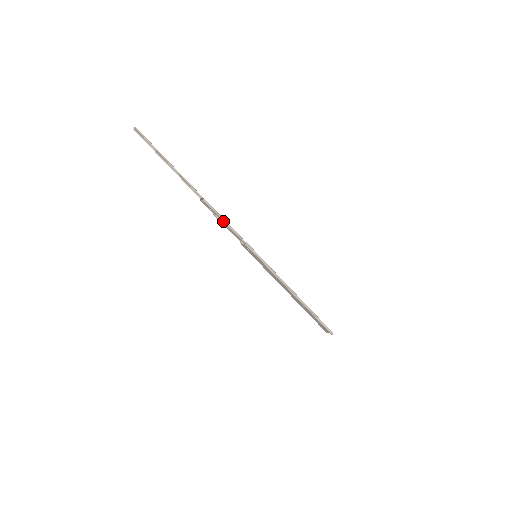
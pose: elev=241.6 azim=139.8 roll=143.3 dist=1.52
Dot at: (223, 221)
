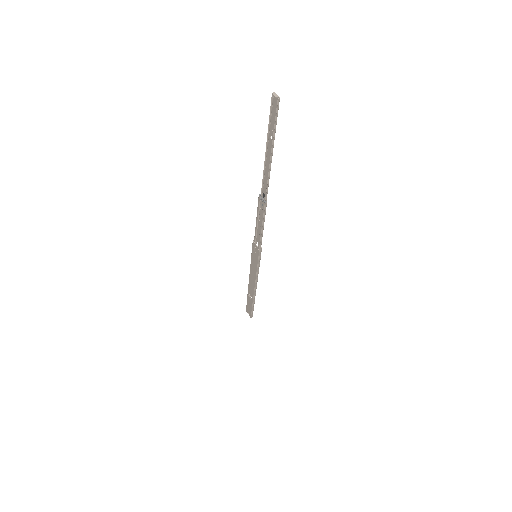
Dot at: (262, 226)
